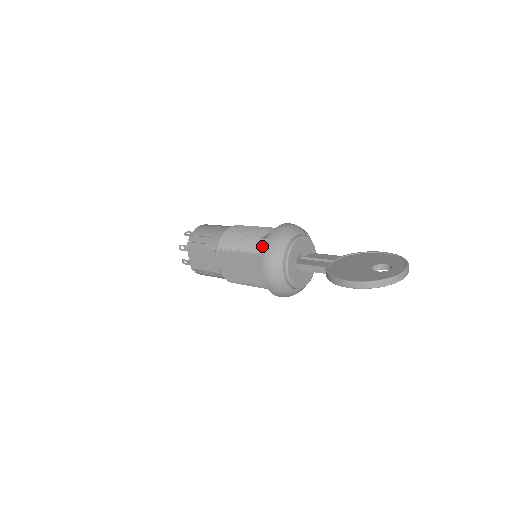
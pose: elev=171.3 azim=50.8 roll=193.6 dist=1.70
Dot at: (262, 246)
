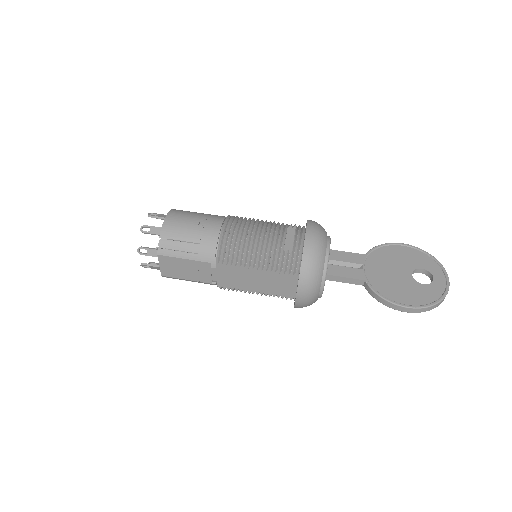
Dot at: (289, 263)
